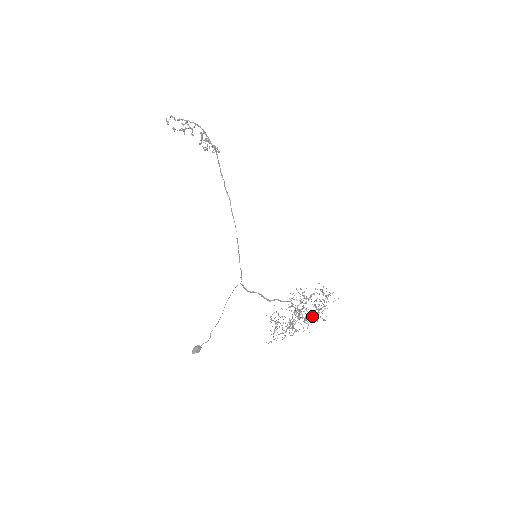
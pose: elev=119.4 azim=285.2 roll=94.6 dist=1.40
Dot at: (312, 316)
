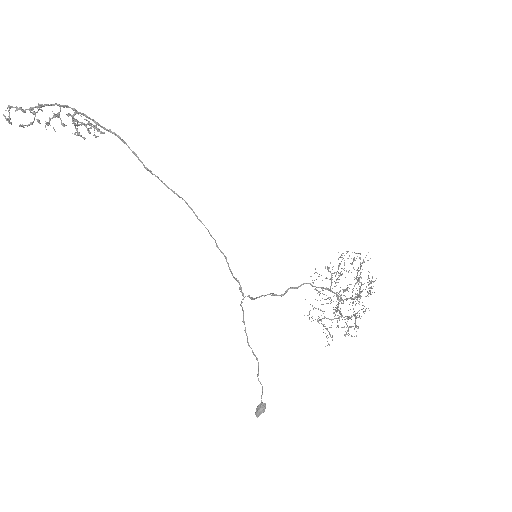
Dot at: (371, 294)
